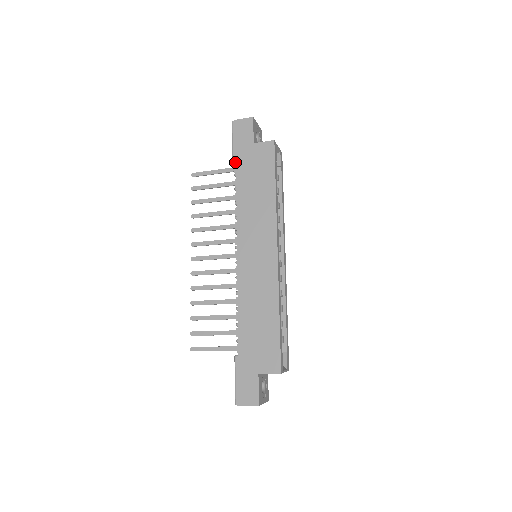
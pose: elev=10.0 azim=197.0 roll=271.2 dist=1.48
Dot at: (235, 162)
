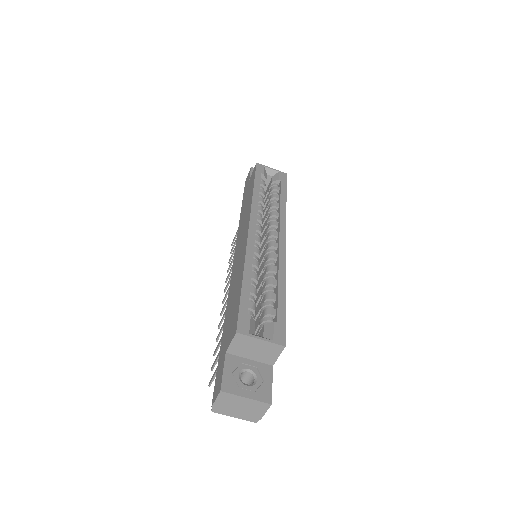
Dot at: occluded
